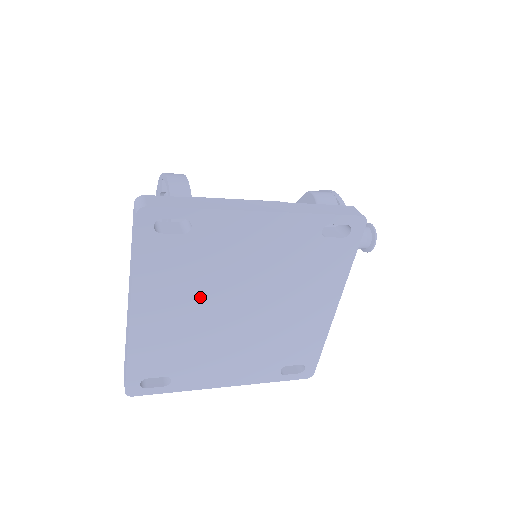
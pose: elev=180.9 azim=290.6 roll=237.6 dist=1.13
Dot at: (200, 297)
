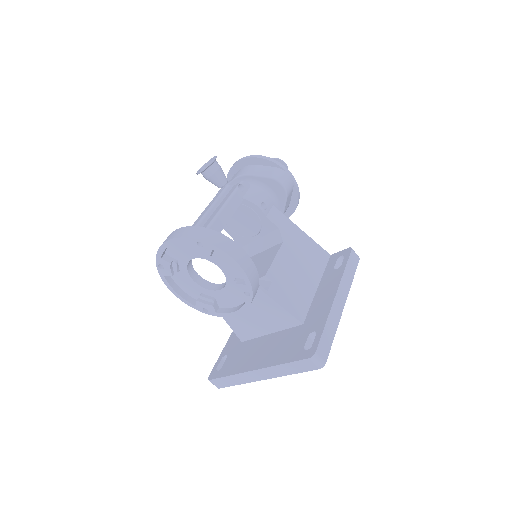
Dot at: occluded
